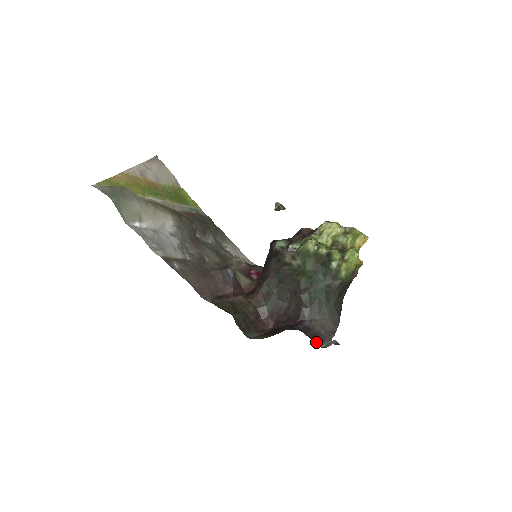
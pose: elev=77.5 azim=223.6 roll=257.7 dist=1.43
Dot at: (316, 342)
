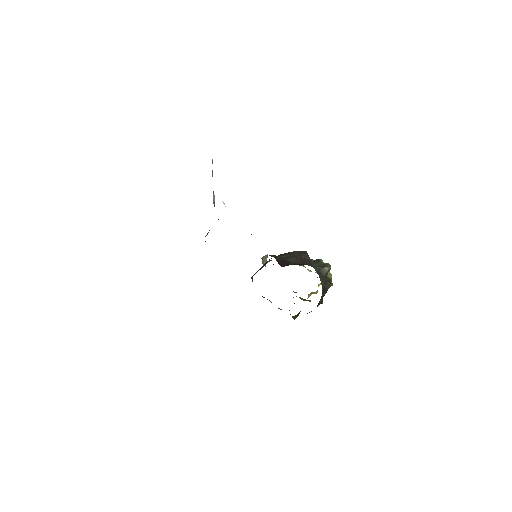
Dot at: occluded
